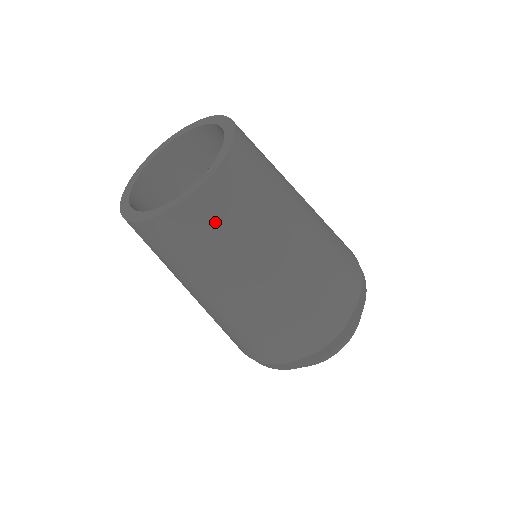
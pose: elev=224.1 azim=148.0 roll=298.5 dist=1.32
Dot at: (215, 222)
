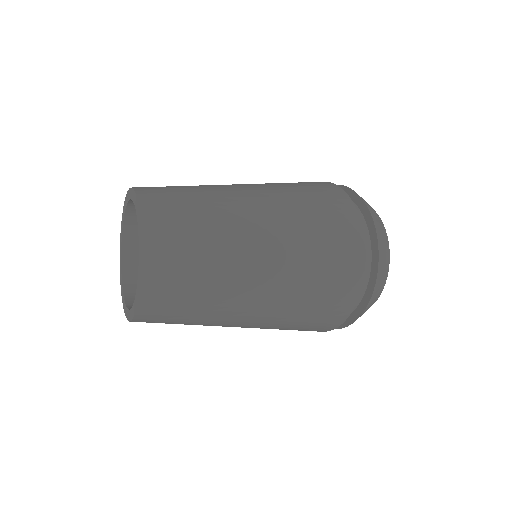
Dot at: occluded
